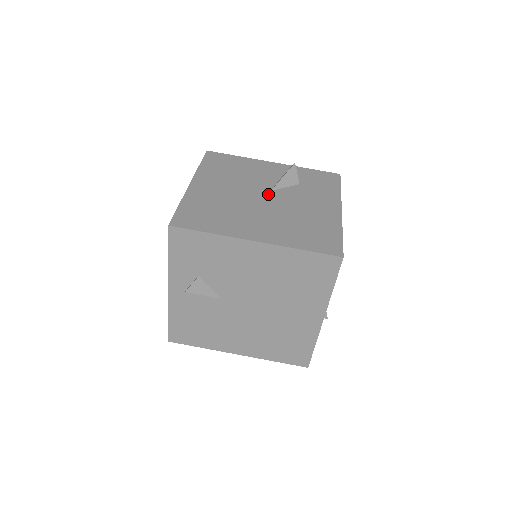
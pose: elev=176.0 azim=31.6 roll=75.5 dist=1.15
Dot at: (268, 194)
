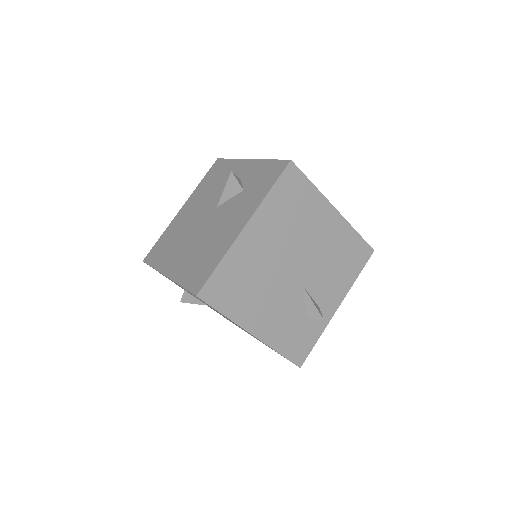
Dot at: (212, 212)
